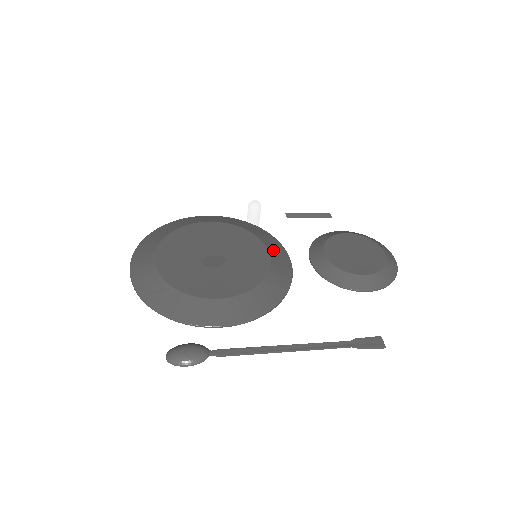
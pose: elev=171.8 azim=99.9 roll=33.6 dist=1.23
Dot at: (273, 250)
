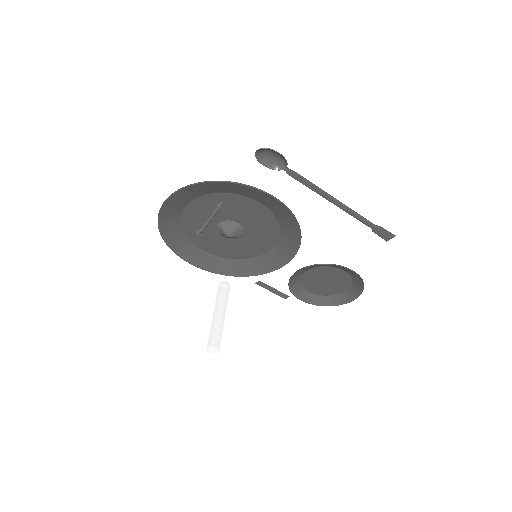
Dot at: (268, 257)
